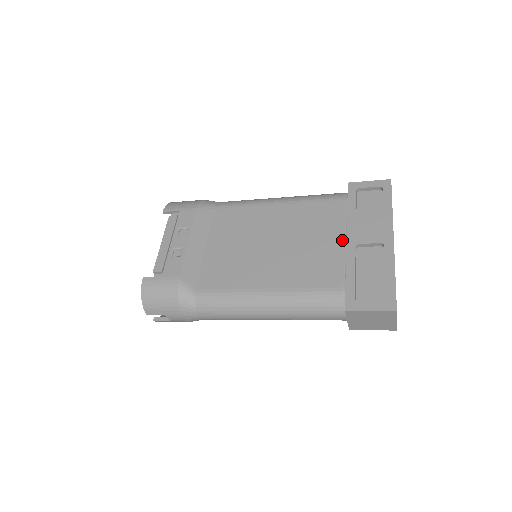
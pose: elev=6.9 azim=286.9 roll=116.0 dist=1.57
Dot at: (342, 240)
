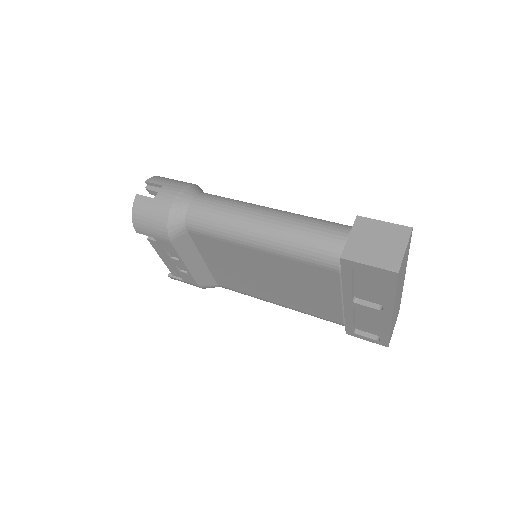
Dot at: (339, 300)
